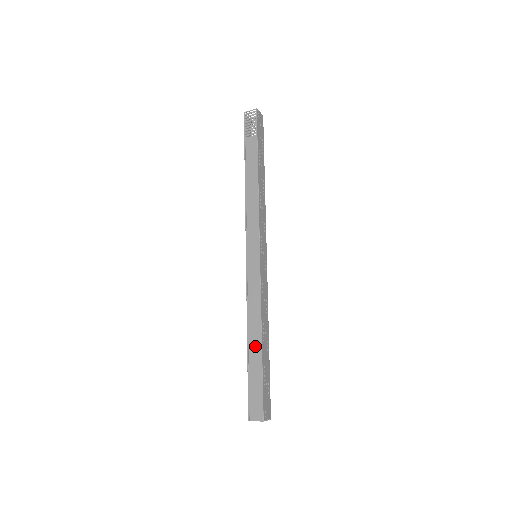
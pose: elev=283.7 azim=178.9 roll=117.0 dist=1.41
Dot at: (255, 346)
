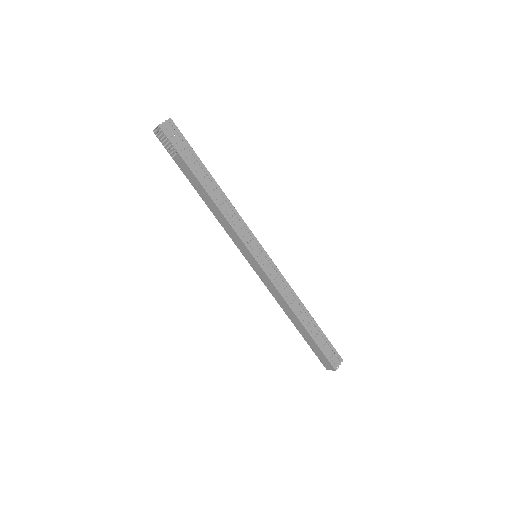
Dot at: (299, 326)
